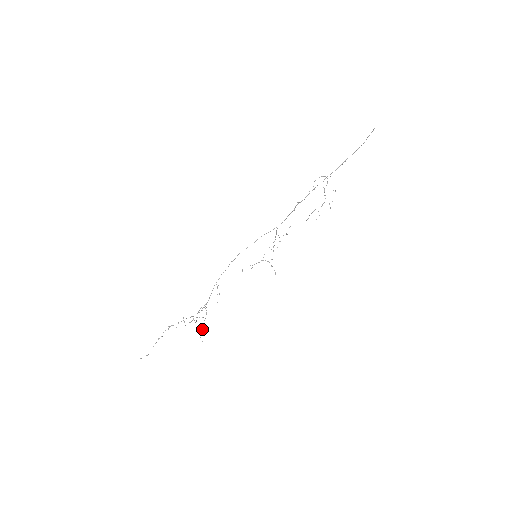
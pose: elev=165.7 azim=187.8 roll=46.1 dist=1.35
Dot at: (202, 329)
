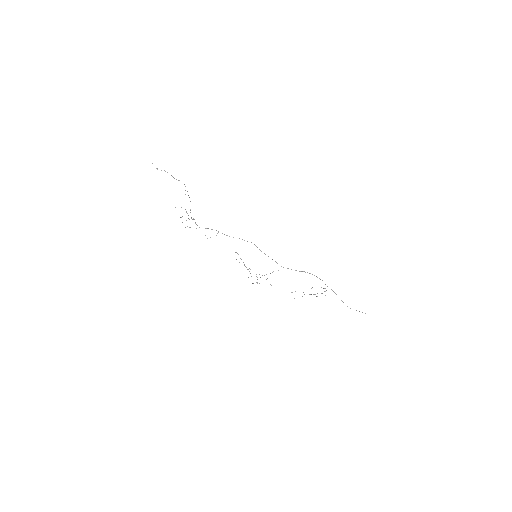
Dot at: occluded
